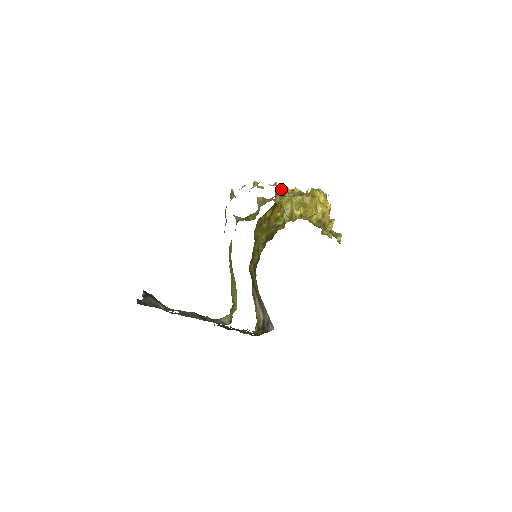
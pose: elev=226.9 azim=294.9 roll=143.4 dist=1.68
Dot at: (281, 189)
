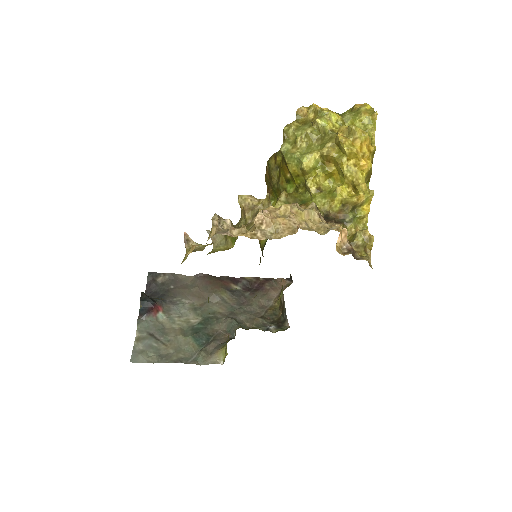
Dot at: (255, 229)
